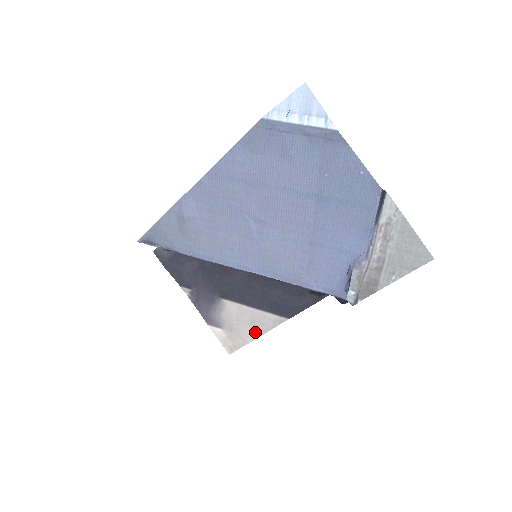
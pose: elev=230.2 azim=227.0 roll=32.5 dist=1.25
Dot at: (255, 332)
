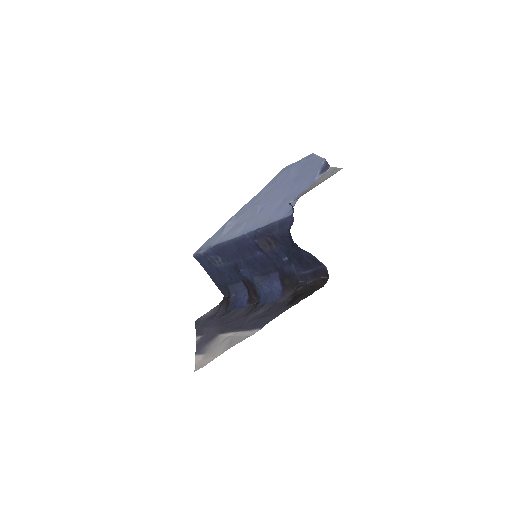
Dot at: (228, 347)
